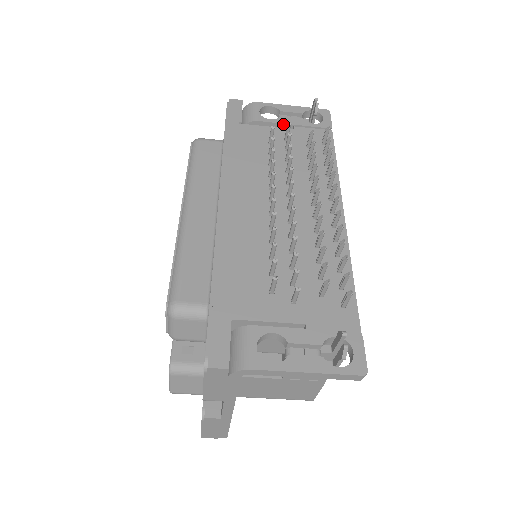
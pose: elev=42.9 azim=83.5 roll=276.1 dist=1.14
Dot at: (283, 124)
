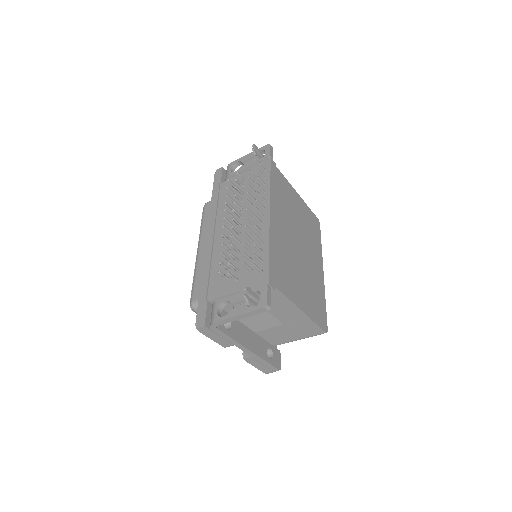
Dot at: (243, 170)
